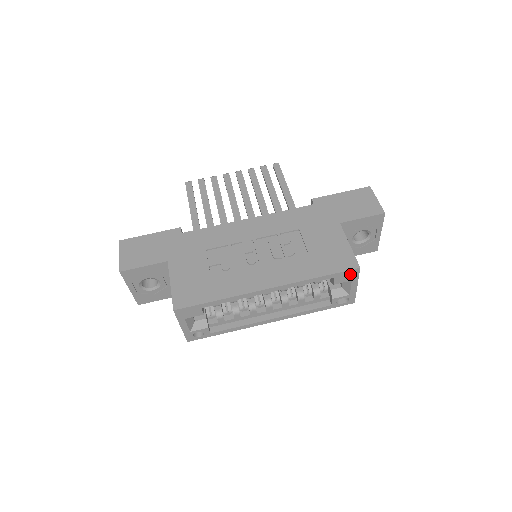
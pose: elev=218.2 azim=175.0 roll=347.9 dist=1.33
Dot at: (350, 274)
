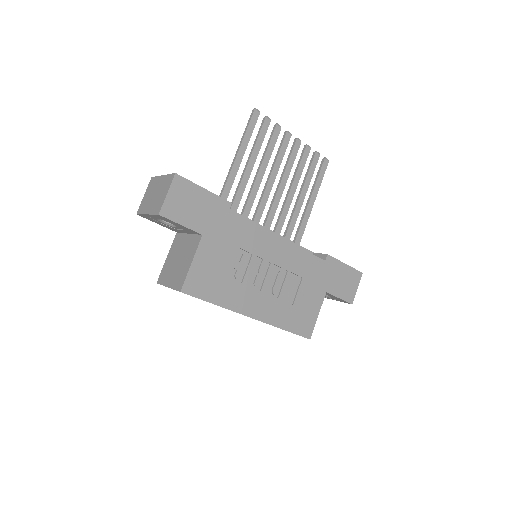
Dot at: occluded
